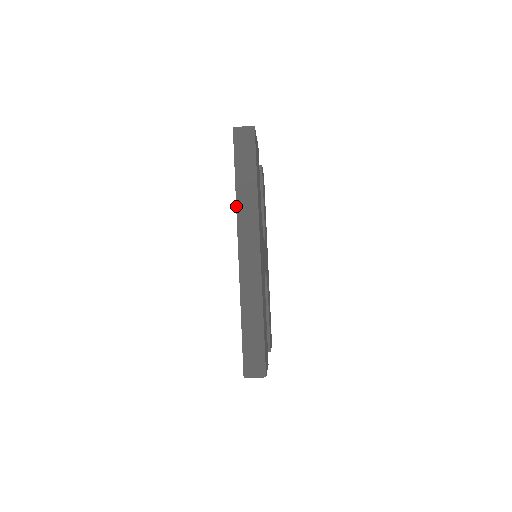
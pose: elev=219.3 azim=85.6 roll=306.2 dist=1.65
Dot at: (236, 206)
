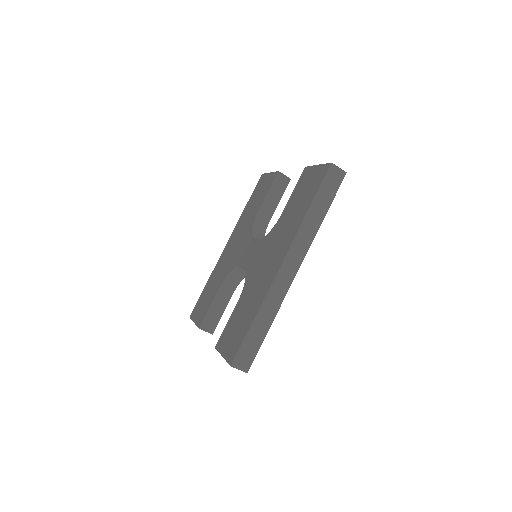
Dot at: (300, 227)
